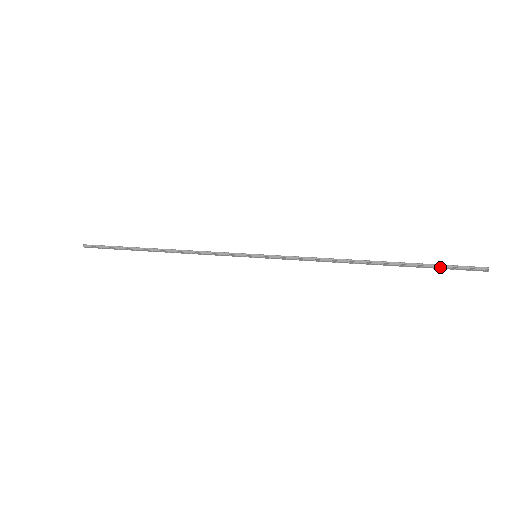
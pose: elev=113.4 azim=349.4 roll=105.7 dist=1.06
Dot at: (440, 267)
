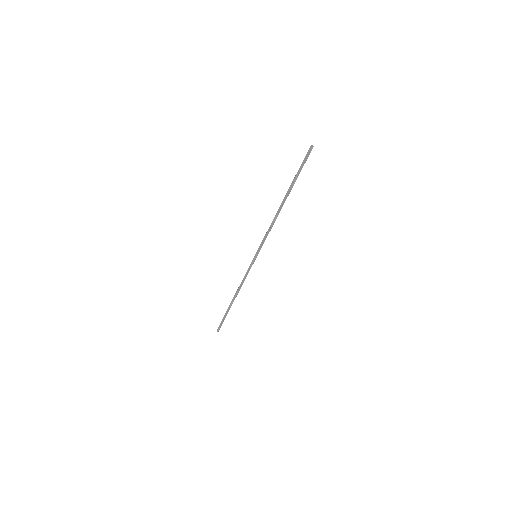
Dot at: (299, 169)
